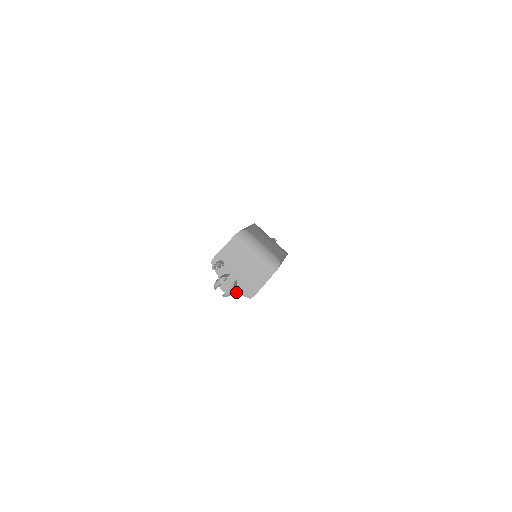
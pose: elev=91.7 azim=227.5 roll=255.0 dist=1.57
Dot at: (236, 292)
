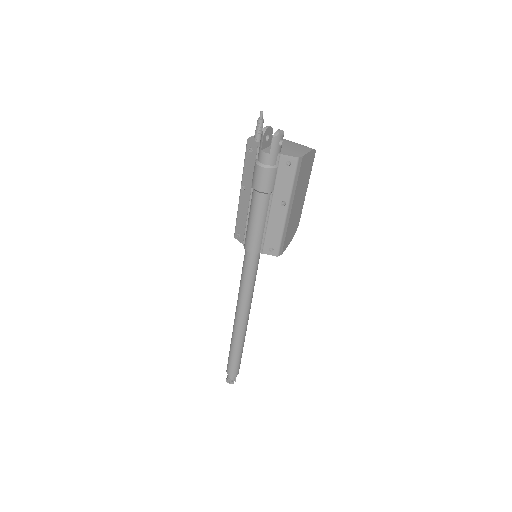
Dot at: (281, 154)
